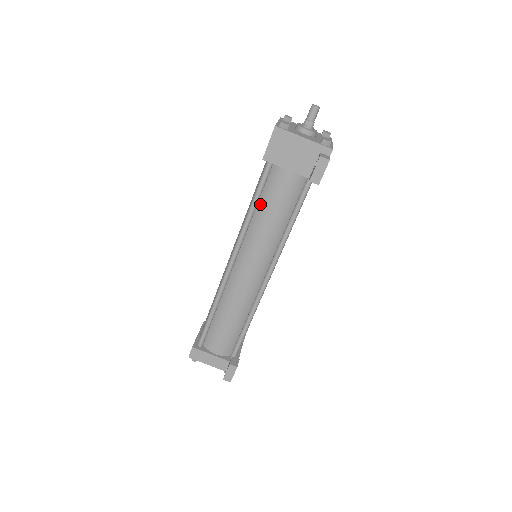
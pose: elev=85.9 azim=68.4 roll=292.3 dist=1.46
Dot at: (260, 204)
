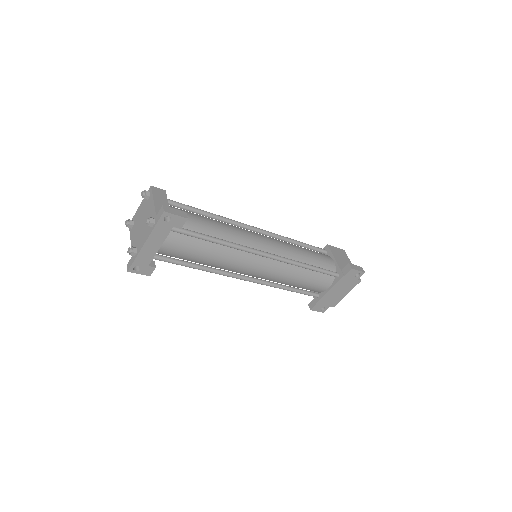
Dot at: occluded
